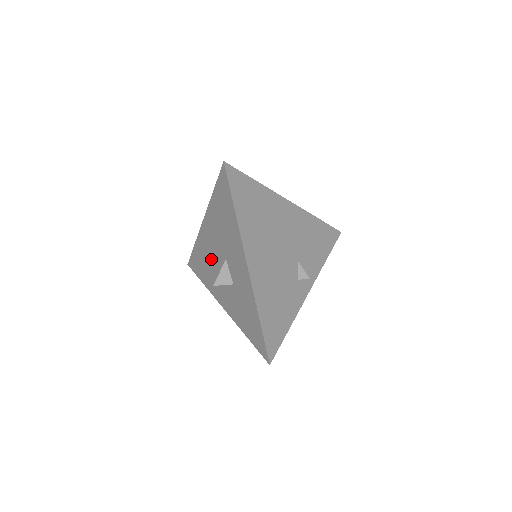
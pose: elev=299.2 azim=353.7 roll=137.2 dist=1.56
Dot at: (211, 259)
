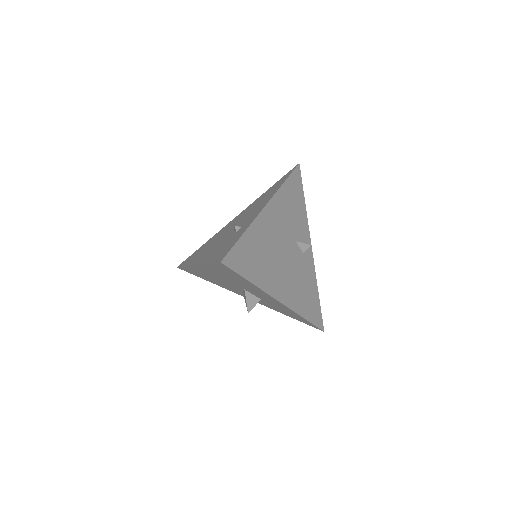
Dot at: (219, 281)
